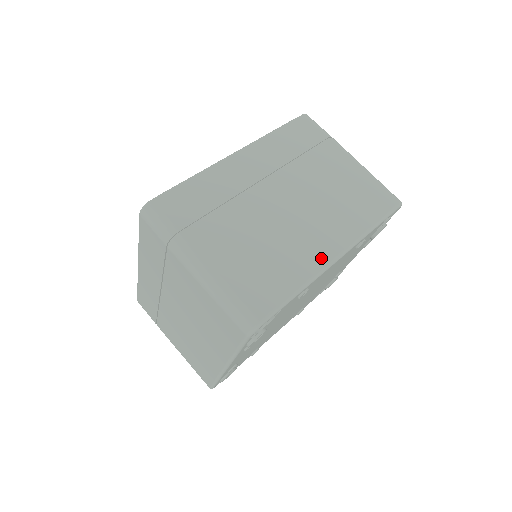
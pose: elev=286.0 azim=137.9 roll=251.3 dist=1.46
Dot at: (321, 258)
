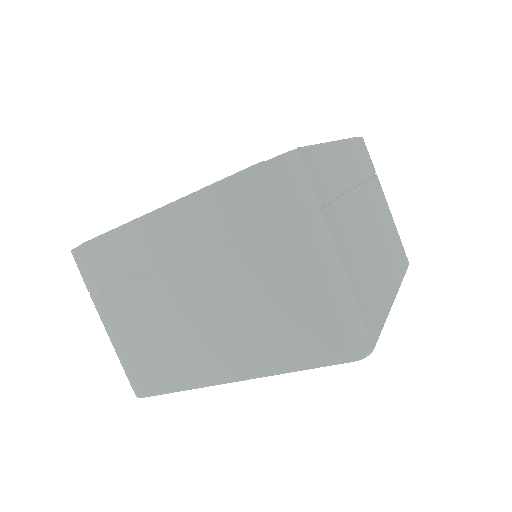
Dot at: (211, 374)
